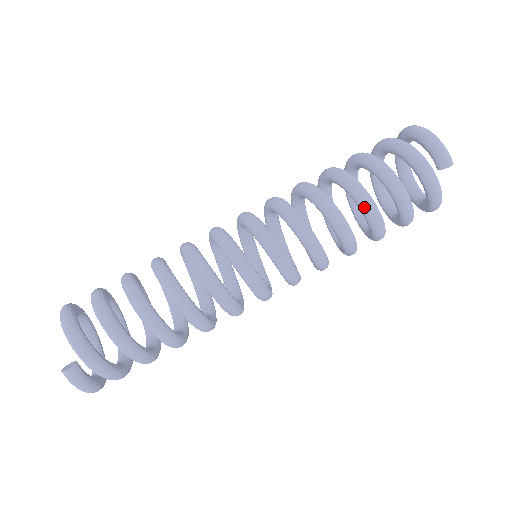
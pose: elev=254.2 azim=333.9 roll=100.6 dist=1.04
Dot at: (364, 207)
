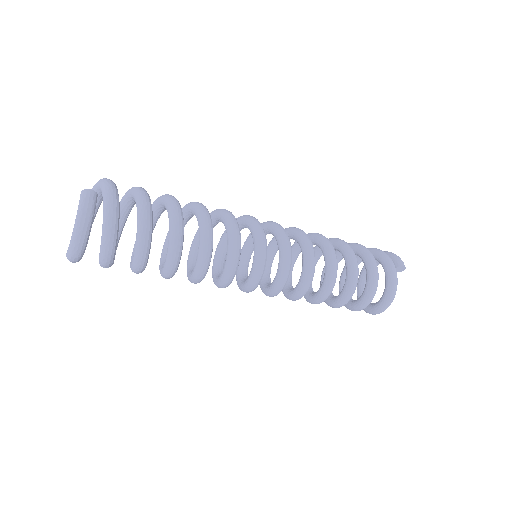
Dot at: (348, 251)
